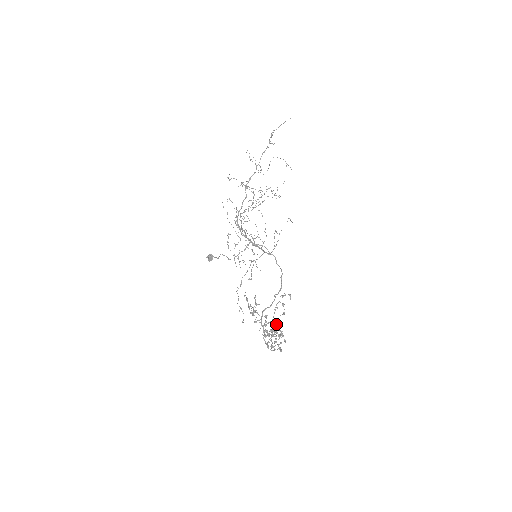
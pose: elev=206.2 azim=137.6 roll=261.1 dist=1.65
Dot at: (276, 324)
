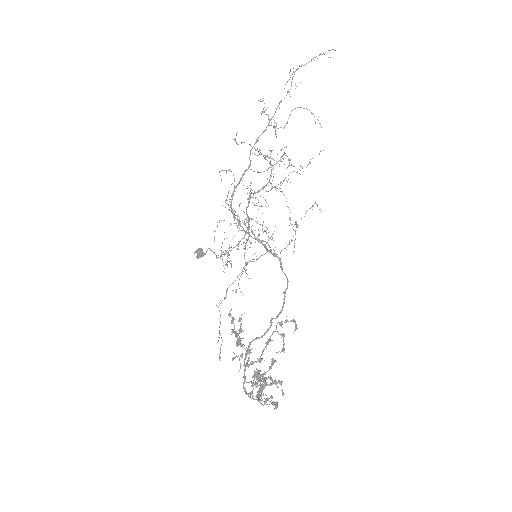
Dot at: occluded
